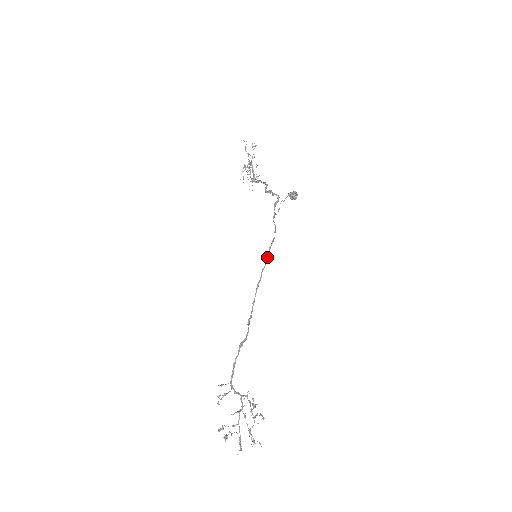
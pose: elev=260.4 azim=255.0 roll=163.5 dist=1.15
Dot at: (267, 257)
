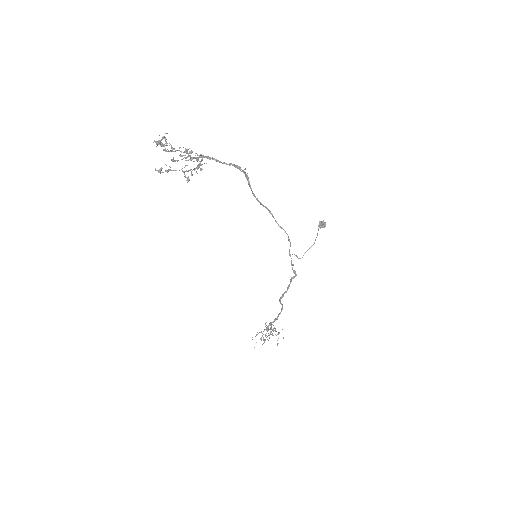
Dot at: (277, 223)
